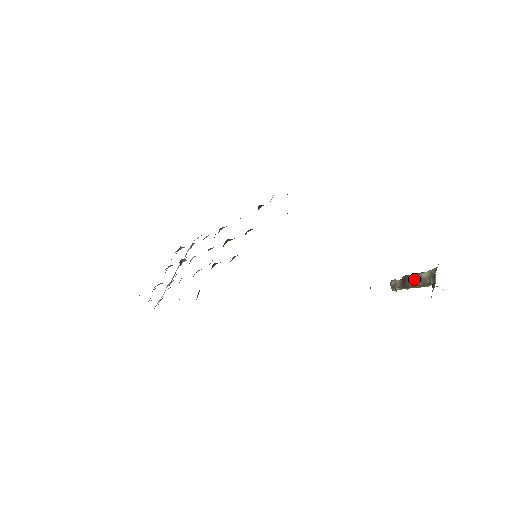
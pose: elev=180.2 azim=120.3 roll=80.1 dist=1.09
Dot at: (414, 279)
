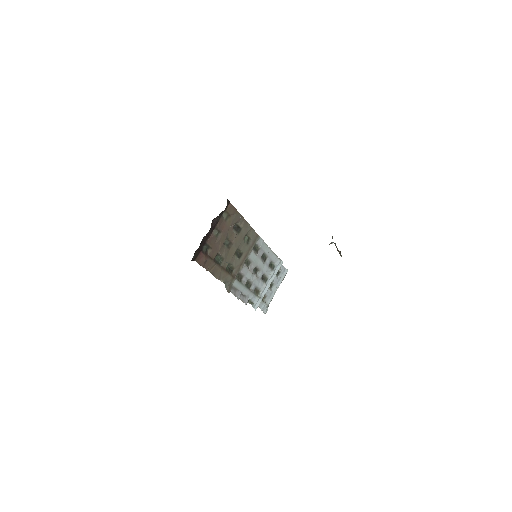
Dot at: occluded
